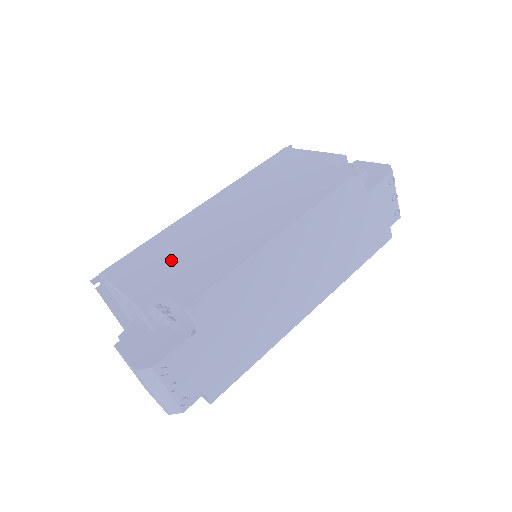
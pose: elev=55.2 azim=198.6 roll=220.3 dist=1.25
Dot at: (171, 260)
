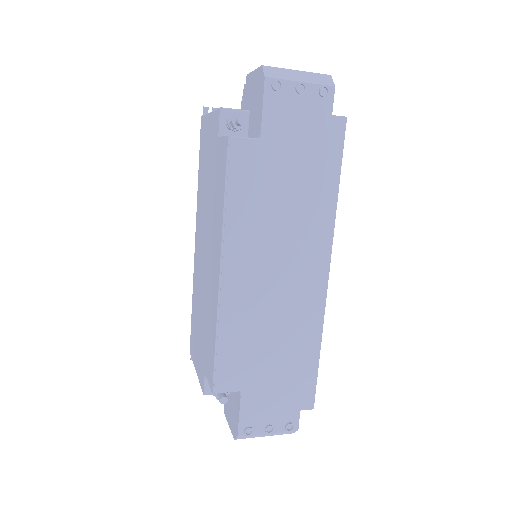
Dot at: (200, 330)
